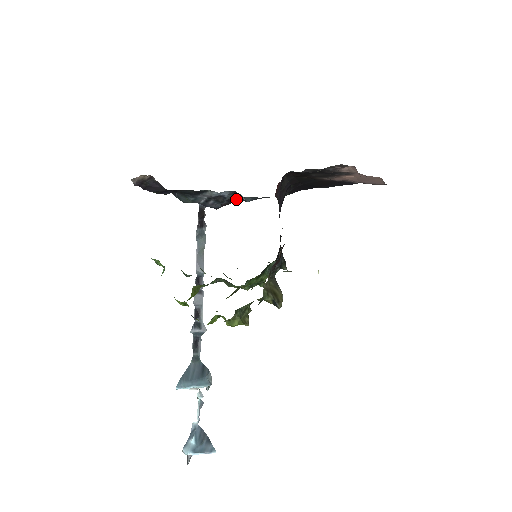
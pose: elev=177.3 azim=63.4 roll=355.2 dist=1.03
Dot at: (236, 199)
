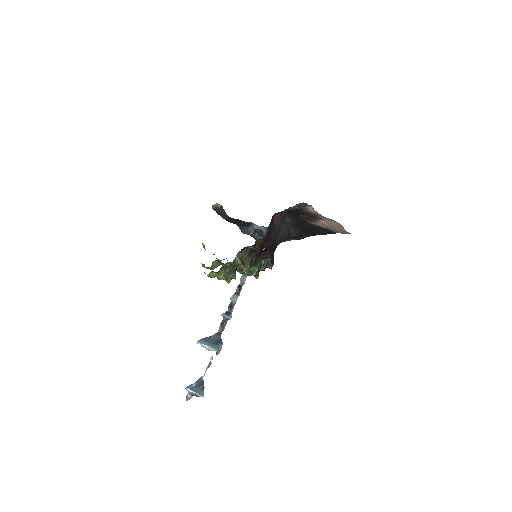
Dot at: occluded
